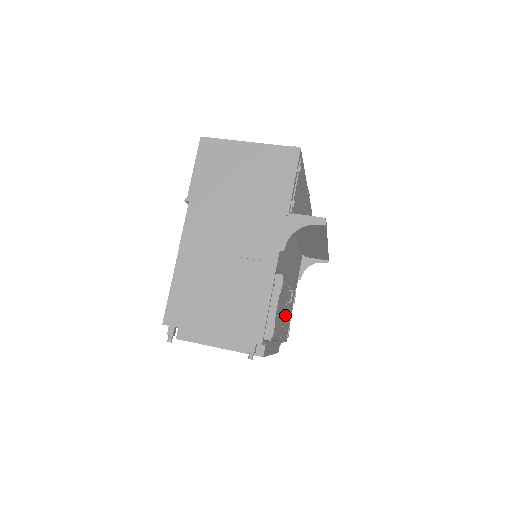
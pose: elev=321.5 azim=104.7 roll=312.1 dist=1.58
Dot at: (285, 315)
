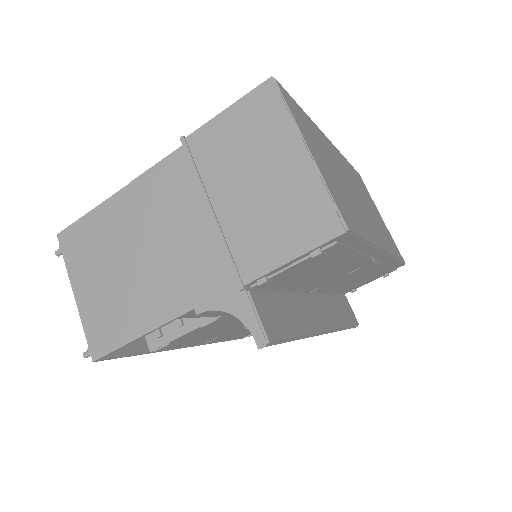
Dot at: (237, 329)
